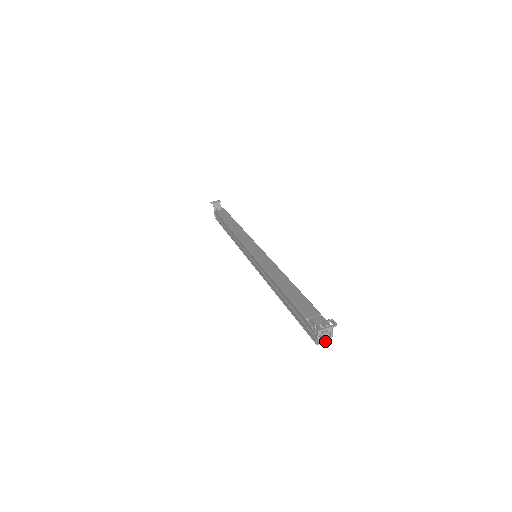
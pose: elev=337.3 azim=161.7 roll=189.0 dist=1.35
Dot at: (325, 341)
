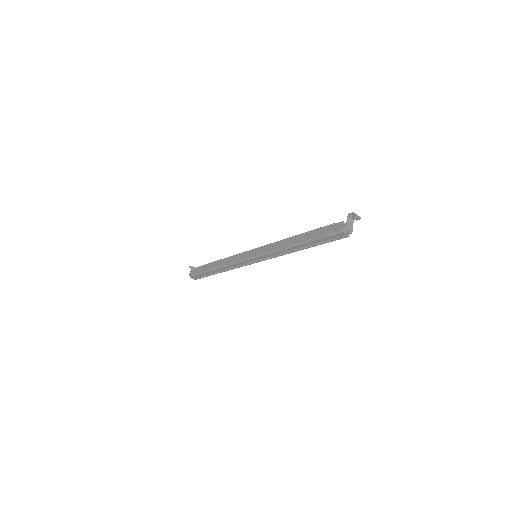
Dot at: (350, 229)
